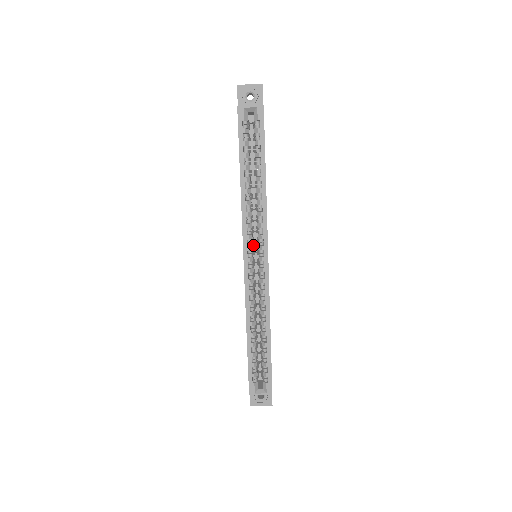
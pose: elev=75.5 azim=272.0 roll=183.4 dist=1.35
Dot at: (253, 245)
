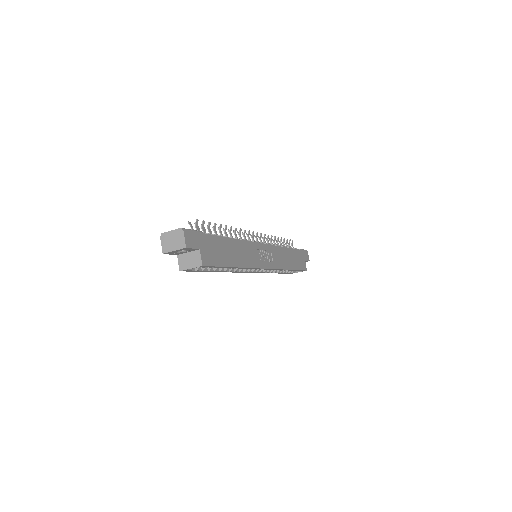
Dot at: occluded
